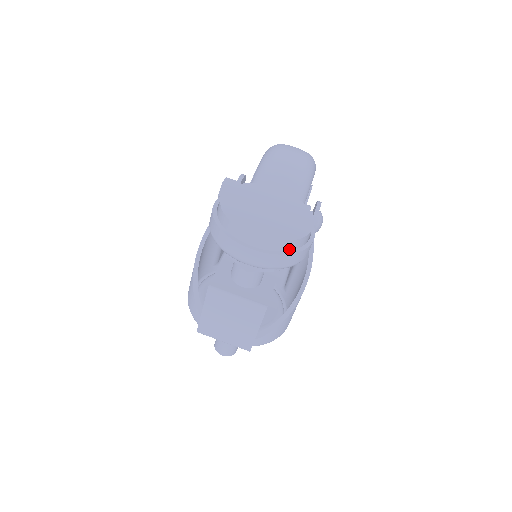
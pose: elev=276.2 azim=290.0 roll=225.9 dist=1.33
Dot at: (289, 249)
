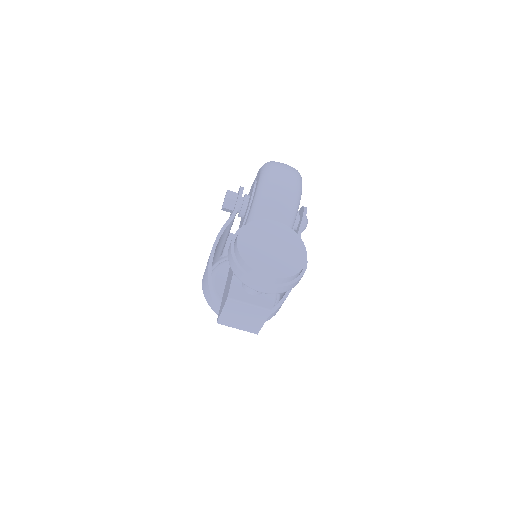
Dot at: (290, 280)
